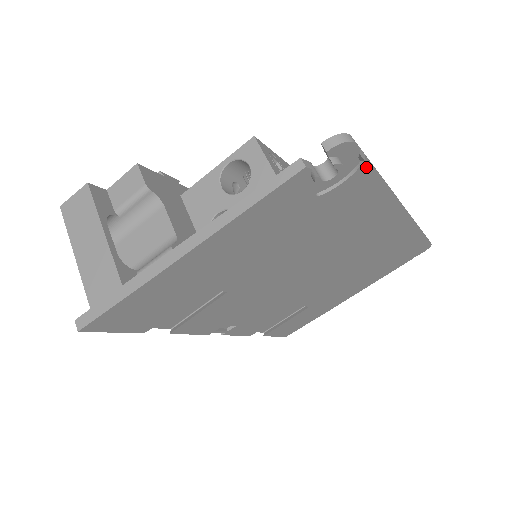
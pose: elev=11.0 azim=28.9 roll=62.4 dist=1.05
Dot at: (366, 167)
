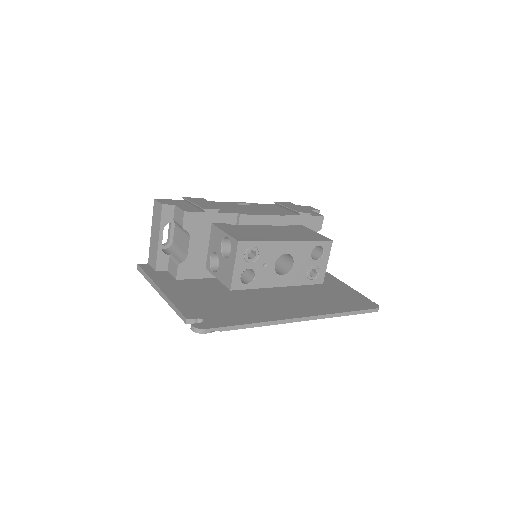
Dot at: (227, 329)
